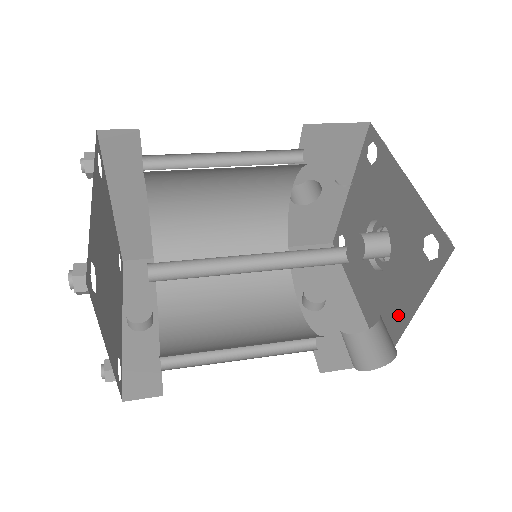
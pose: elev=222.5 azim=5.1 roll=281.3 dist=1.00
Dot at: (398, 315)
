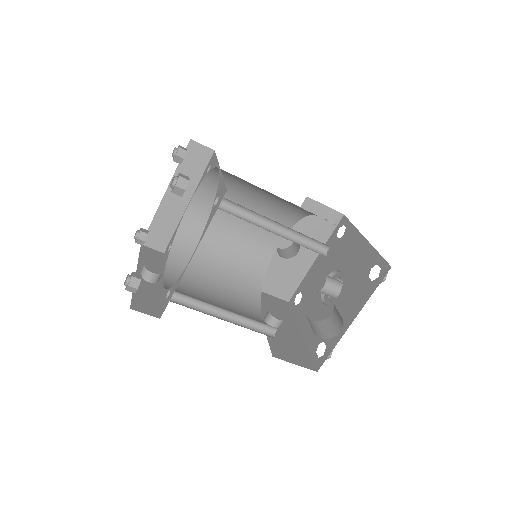
Dot at: occluded
